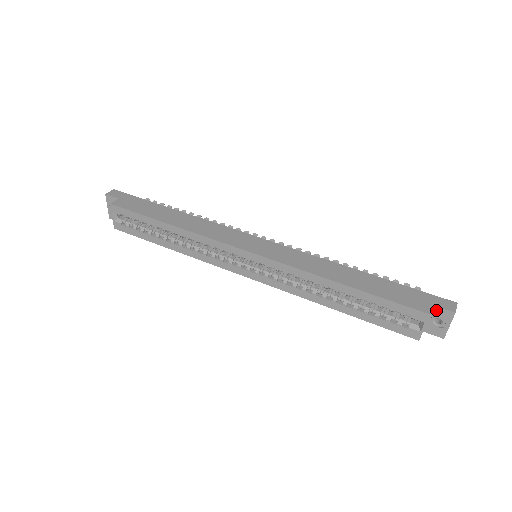
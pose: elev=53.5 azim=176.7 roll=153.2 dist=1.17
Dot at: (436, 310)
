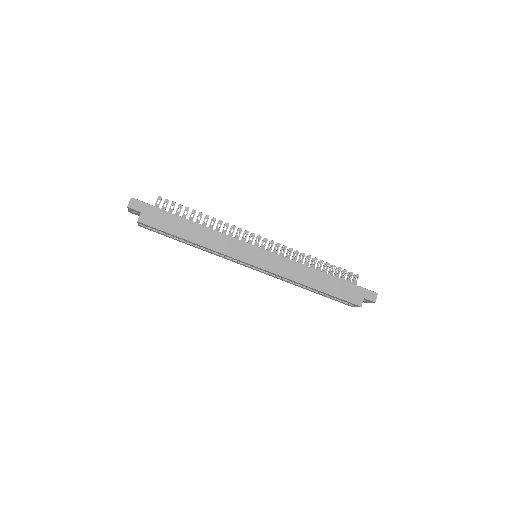
Dot at: (365, 299)
